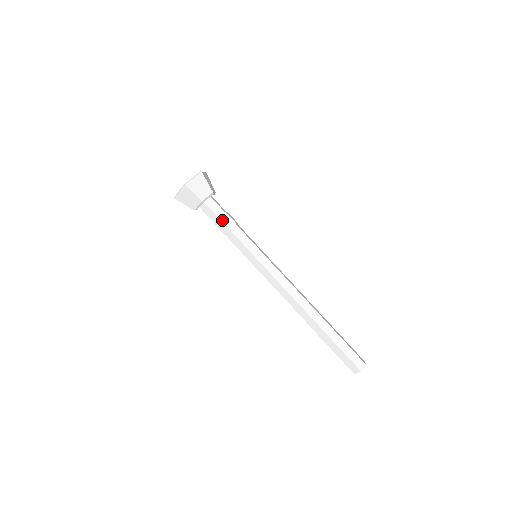
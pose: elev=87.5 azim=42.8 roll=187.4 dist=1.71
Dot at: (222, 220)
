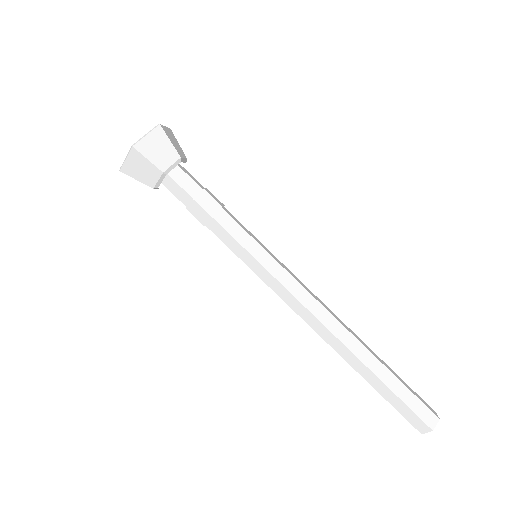
Dot at: (198, 201)
